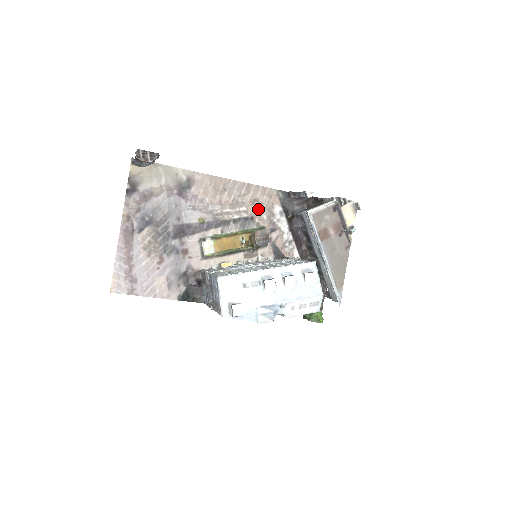
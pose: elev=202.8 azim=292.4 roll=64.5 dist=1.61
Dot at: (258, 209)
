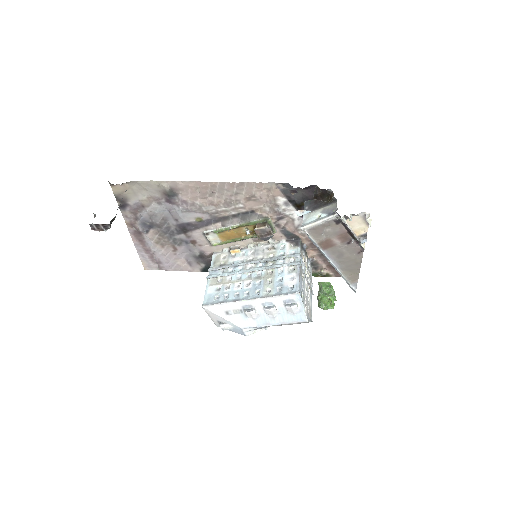
Dot at: (257, 203)
